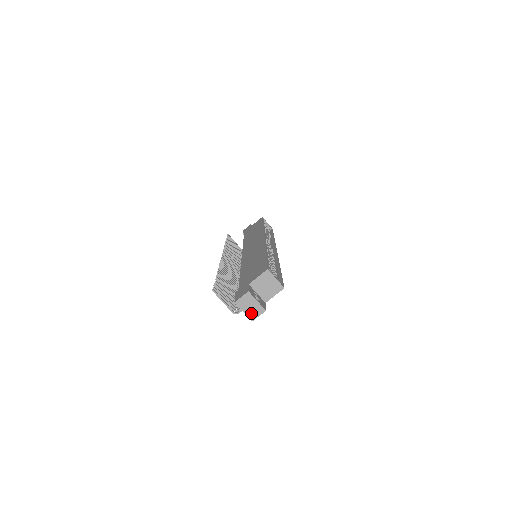
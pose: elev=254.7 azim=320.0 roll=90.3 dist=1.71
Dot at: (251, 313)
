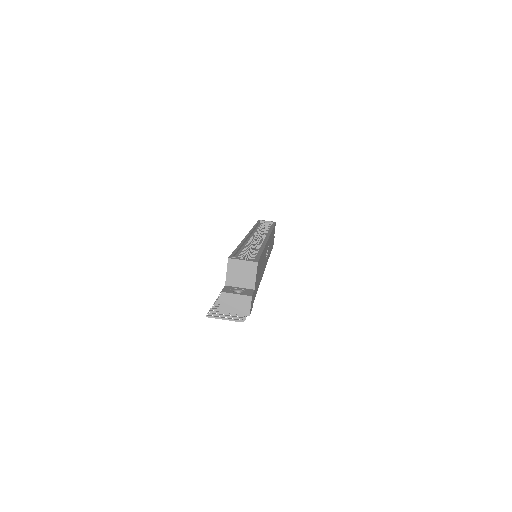
Dot at: (241, 309)
